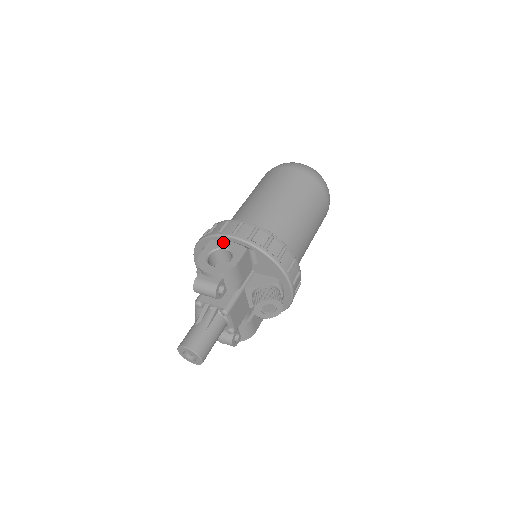
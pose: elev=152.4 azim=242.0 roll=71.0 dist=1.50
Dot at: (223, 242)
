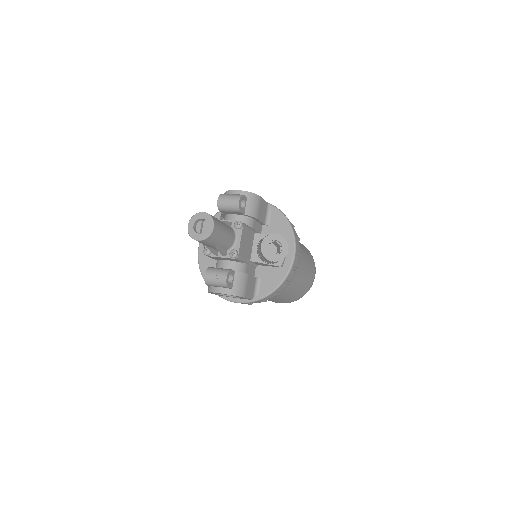
Dot at: occluded
